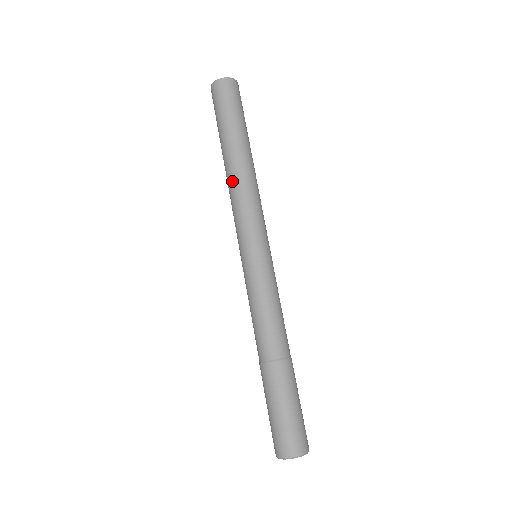
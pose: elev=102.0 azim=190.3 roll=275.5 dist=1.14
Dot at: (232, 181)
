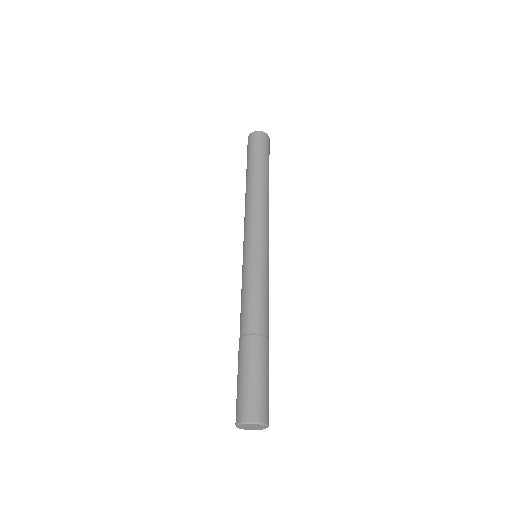
Dot at: (246, 199)
